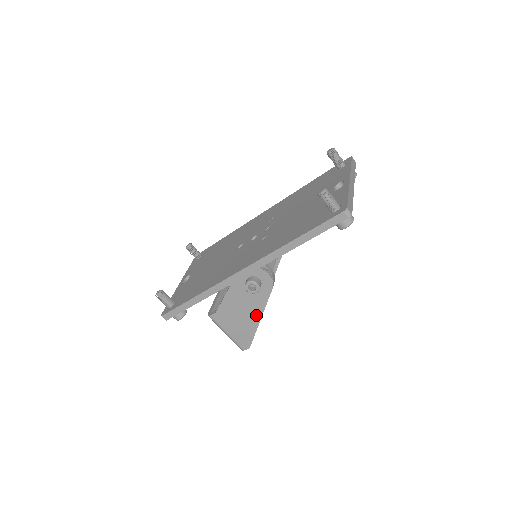
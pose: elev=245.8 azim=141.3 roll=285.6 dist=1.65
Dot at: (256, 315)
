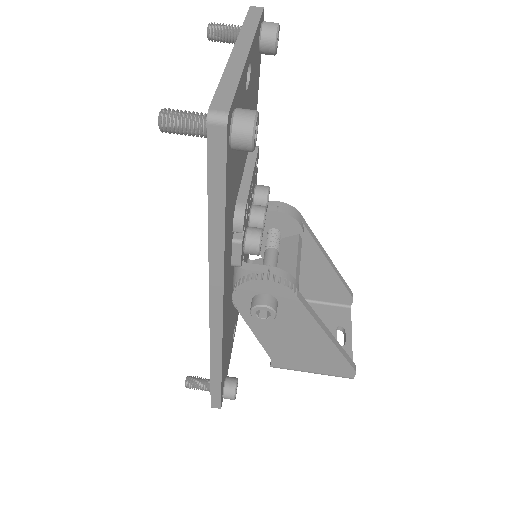
Dot at: (316, 335)
